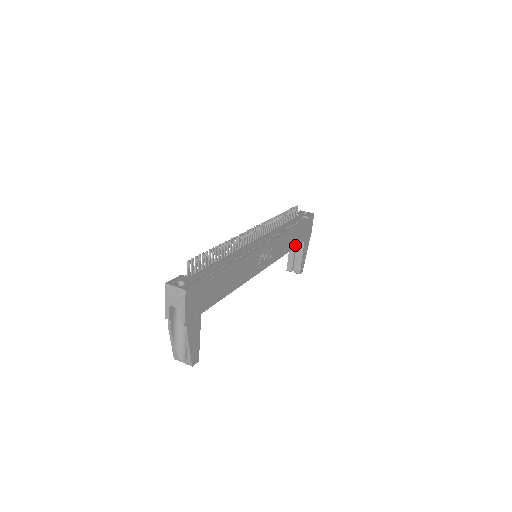
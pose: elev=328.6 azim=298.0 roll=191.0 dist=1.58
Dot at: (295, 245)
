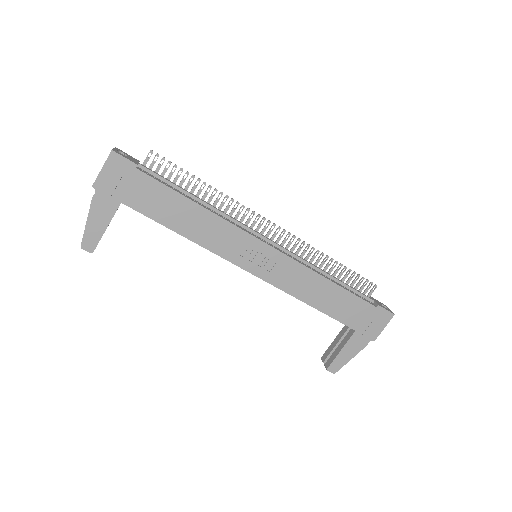
Dot at: (331, 313)
